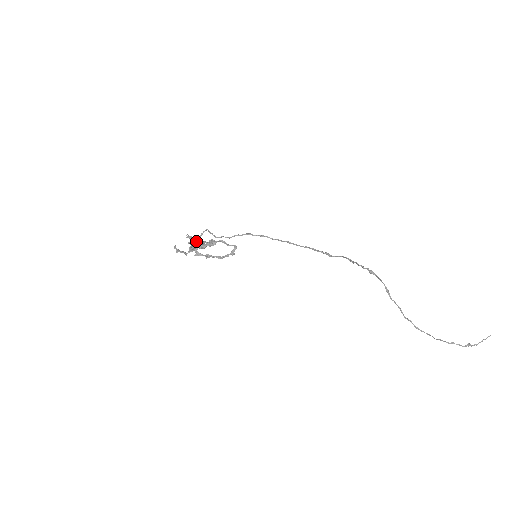
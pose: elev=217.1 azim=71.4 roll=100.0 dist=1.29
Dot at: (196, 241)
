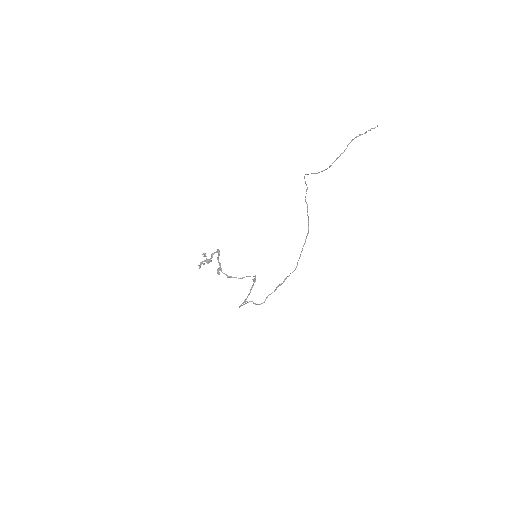
Dot at: (242, 305)
